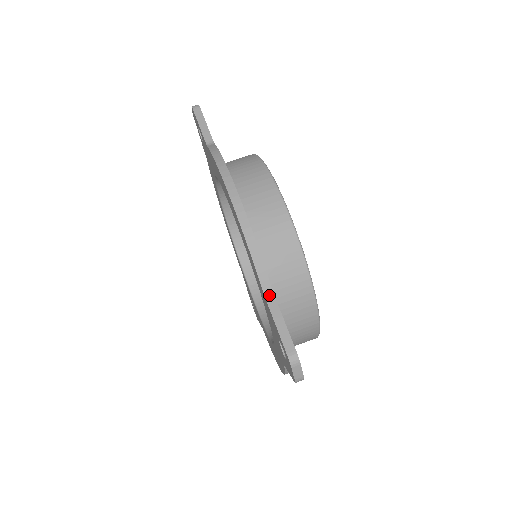
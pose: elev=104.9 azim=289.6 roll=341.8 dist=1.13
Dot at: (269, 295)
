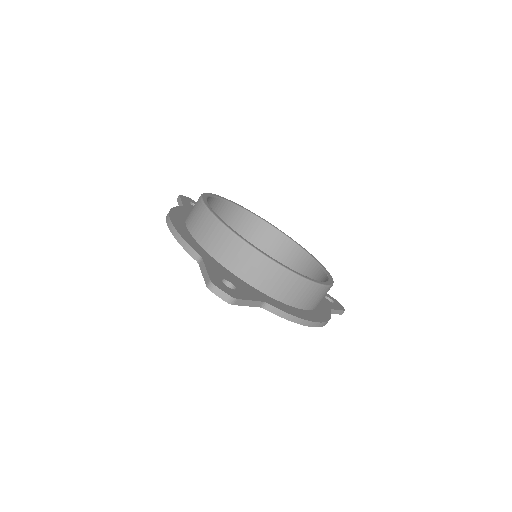
Dot at: (200, 260)
